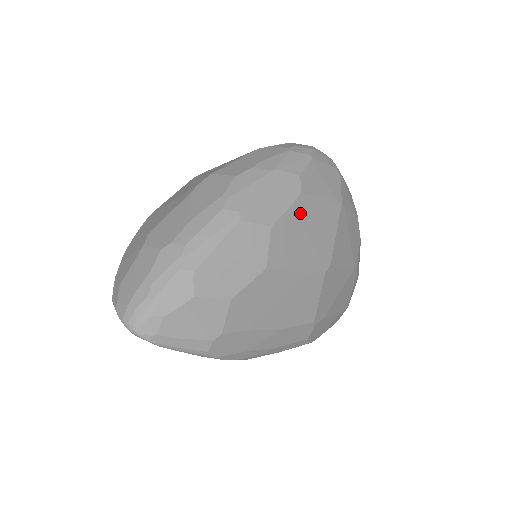
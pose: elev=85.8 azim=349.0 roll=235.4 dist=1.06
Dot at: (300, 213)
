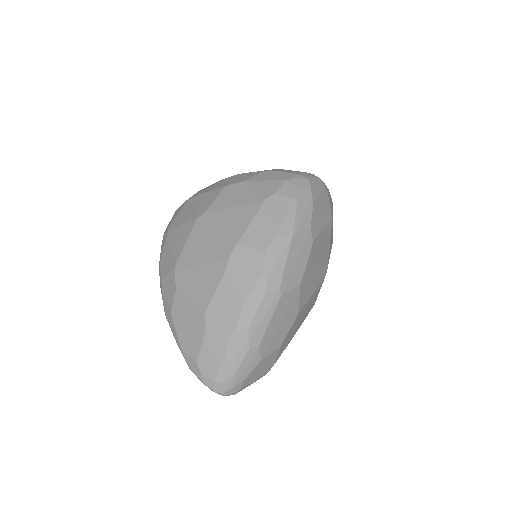
Dot at: (313, 256)
